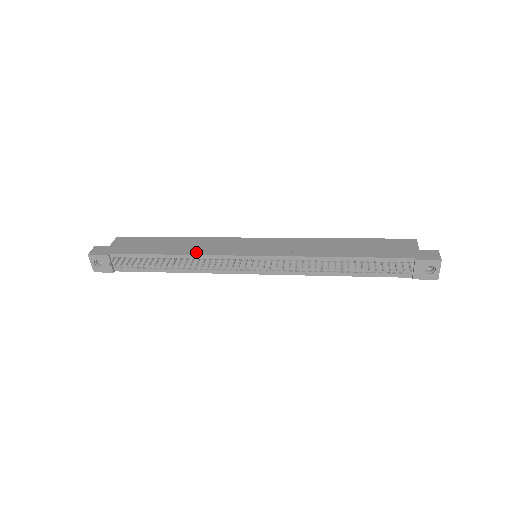
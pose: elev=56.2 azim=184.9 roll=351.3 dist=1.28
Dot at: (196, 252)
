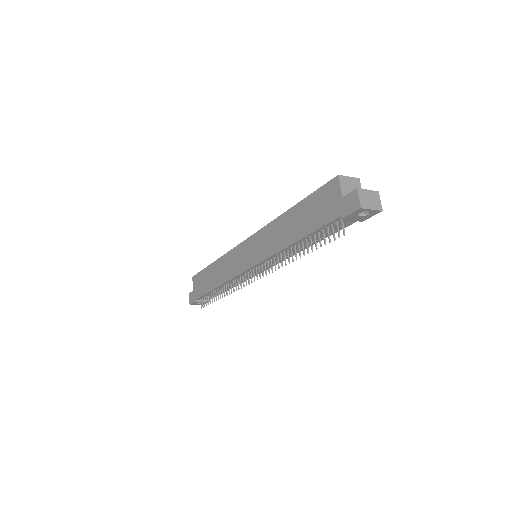
Dot at: (225, 279)
